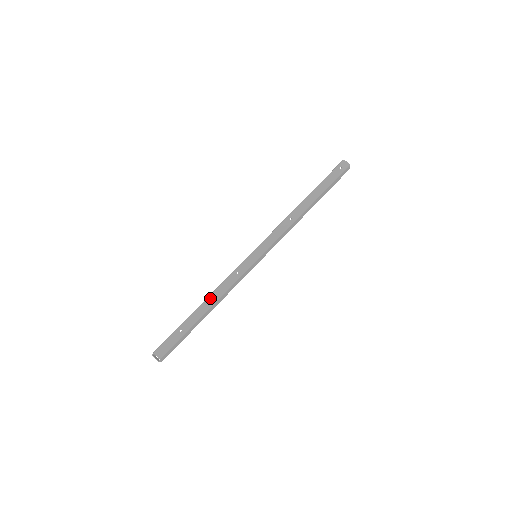
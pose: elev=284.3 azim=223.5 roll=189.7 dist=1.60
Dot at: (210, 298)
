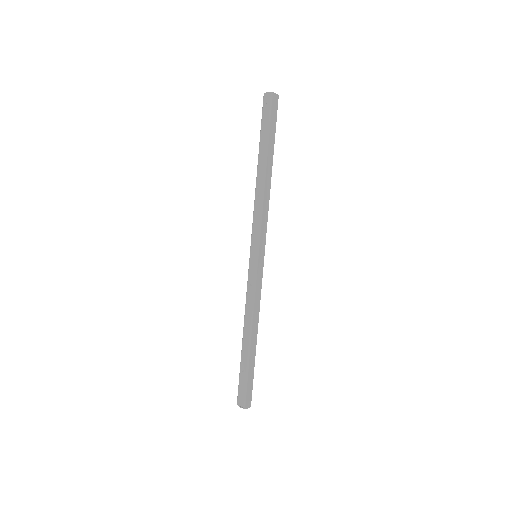
Dot at: (245, 325)
